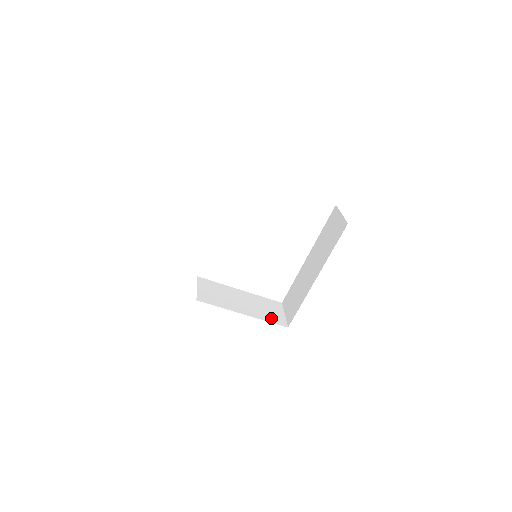
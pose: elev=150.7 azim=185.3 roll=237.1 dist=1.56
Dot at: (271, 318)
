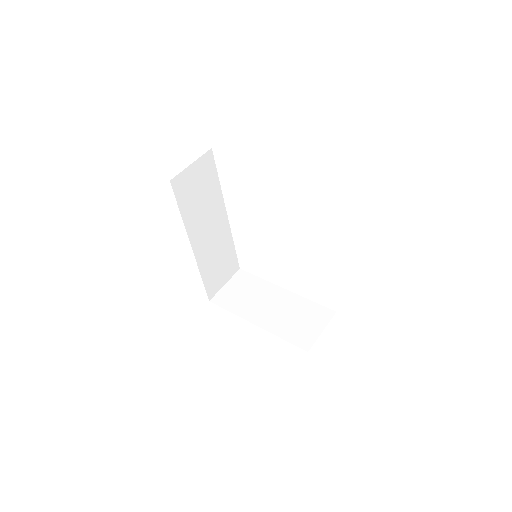
Dot at: (293, 334)
